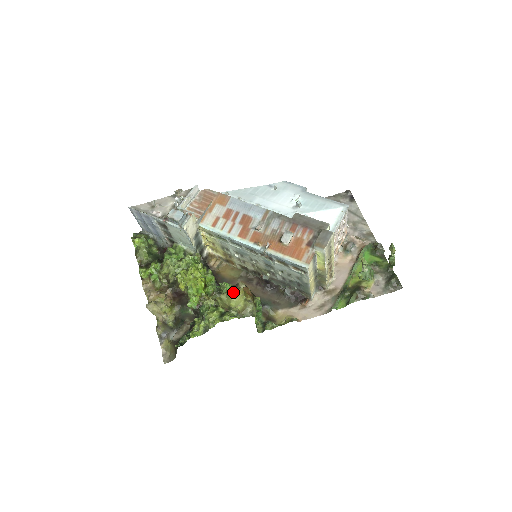
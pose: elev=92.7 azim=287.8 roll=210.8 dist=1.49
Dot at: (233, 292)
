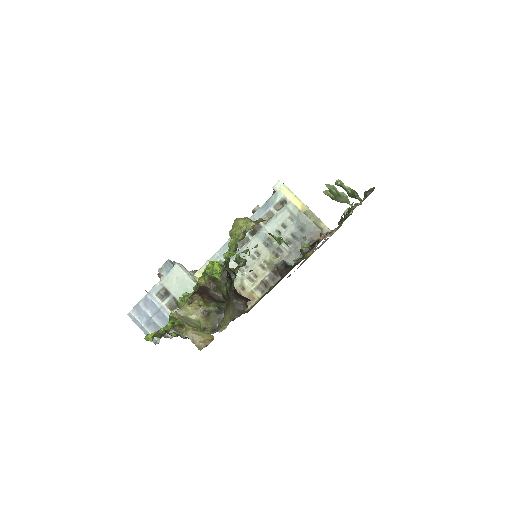
Dot at: (235, 220)
